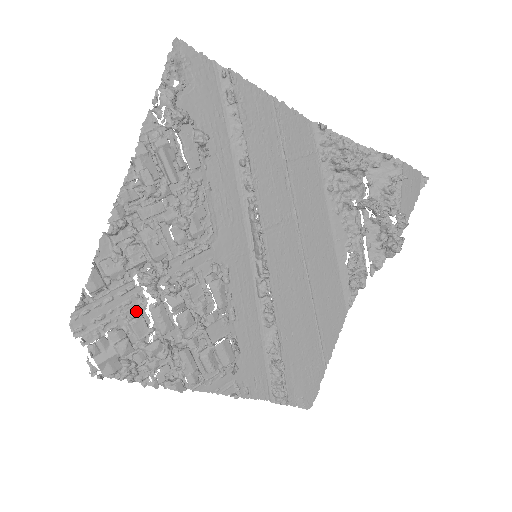
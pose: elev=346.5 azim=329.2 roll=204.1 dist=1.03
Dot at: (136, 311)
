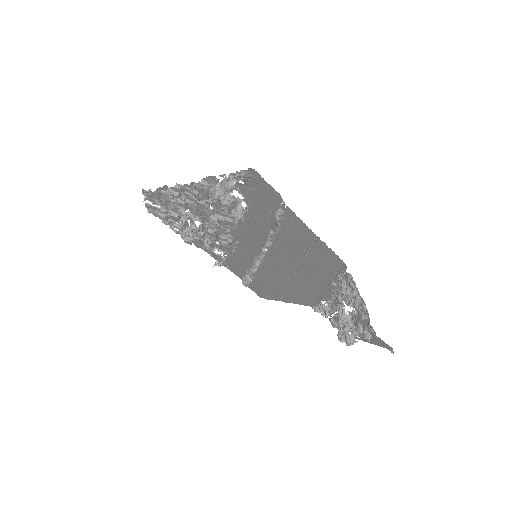
Dot at: (177, 212)
